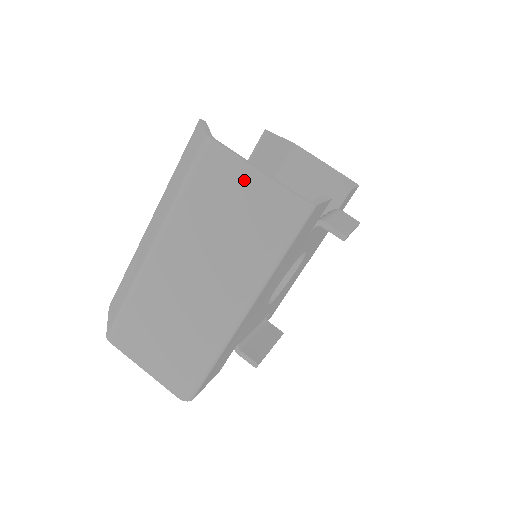
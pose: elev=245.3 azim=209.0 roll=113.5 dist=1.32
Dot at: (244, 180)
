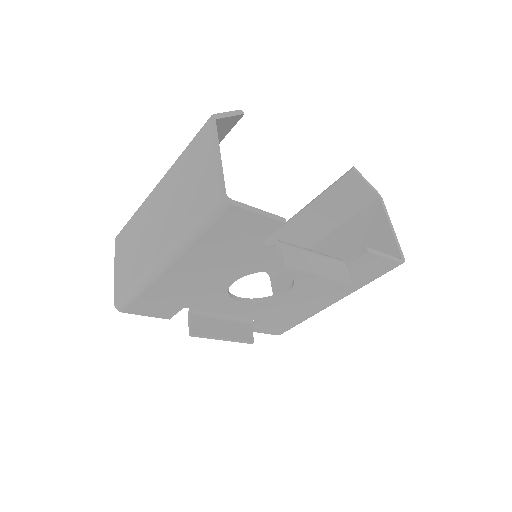
Dot at: (207, 159)
